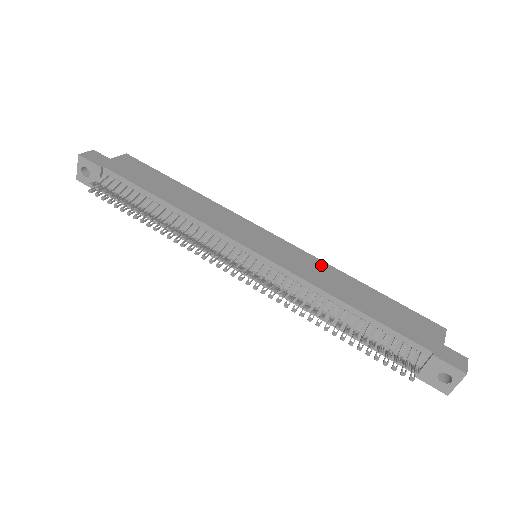
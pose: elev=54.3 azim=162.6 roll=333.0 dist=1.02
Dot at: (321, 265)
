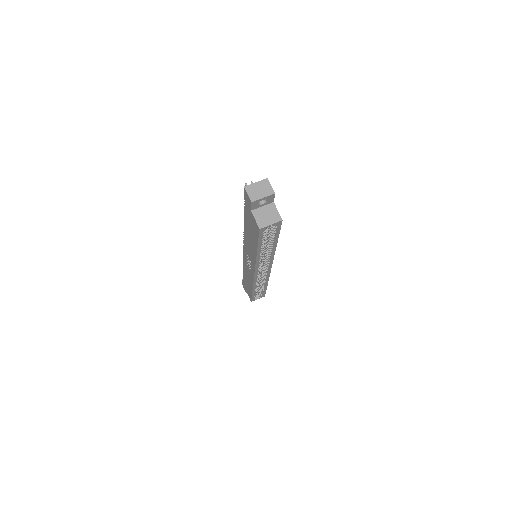
Dot at: occluded
